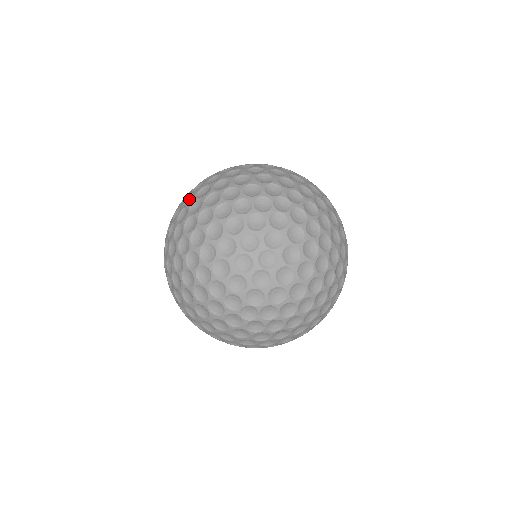
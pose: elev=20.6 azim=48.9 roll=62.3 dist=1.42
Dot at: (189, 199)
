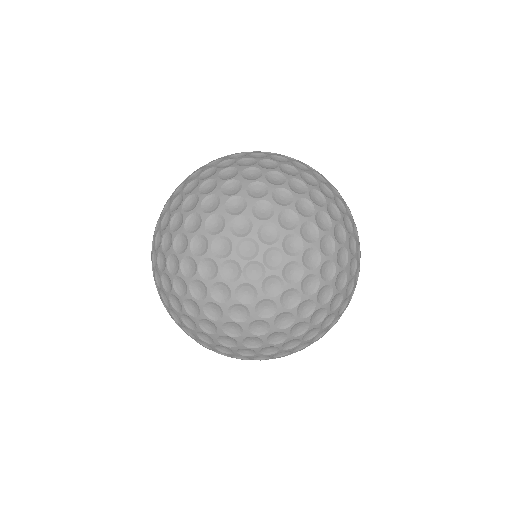
Dot at: occluded
